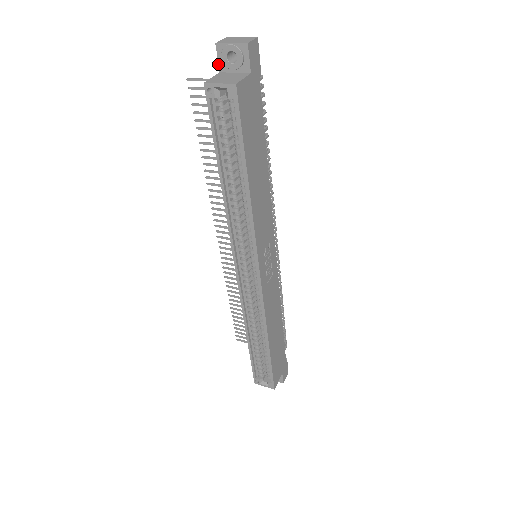
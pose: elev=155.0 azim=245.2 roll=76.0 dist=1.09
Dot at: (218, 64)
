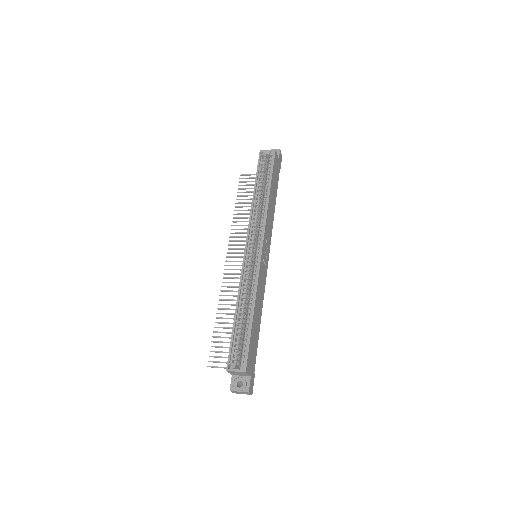
Dot at: occluded
